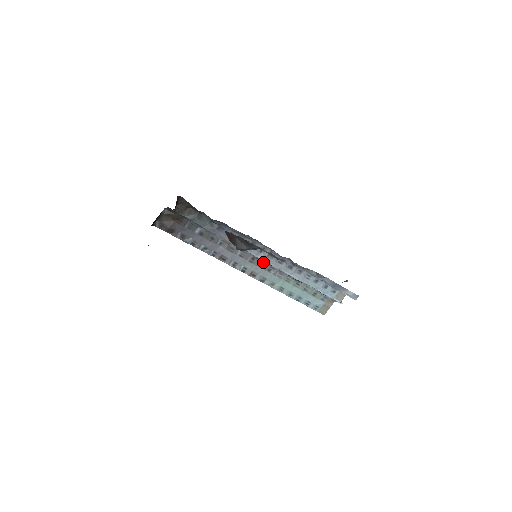
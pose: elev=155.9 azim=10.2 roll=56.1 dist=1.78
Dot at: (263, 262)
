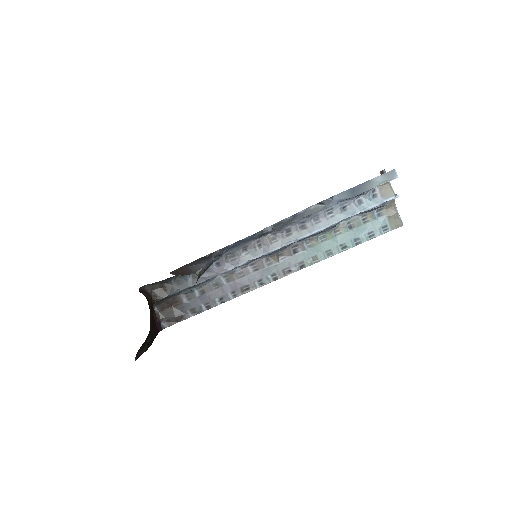
Dot at: (280, 252)
